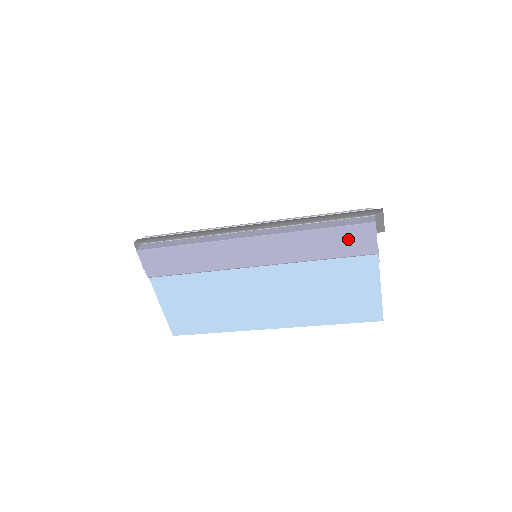
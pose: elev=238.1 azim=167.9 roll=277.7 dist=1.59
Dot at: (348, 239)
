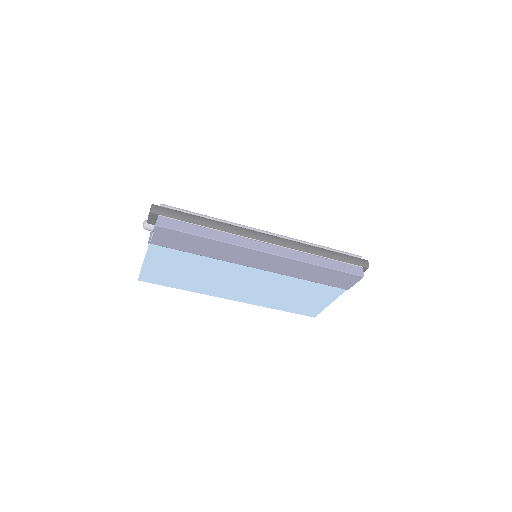
Dot at: (337, 278)
